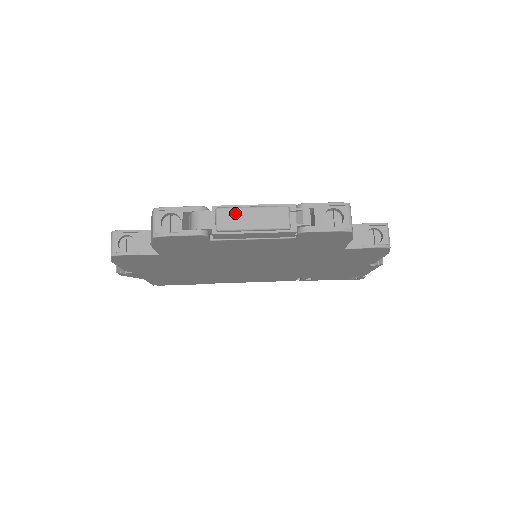
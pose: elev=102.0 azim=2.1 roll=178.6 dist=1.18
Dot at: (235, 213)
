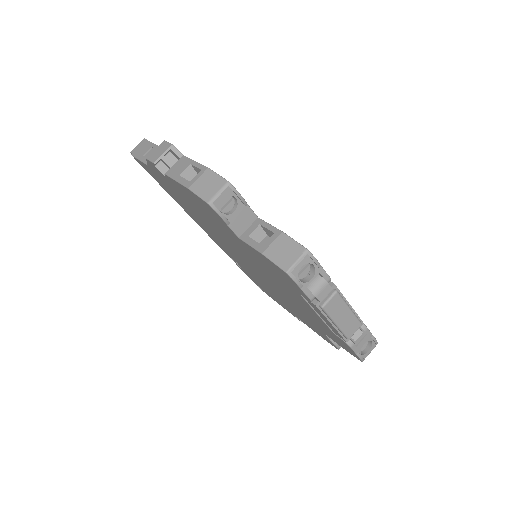
Dot at: (341, 305)
